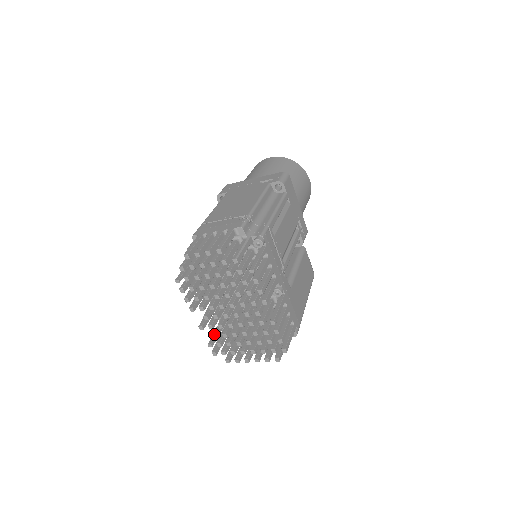
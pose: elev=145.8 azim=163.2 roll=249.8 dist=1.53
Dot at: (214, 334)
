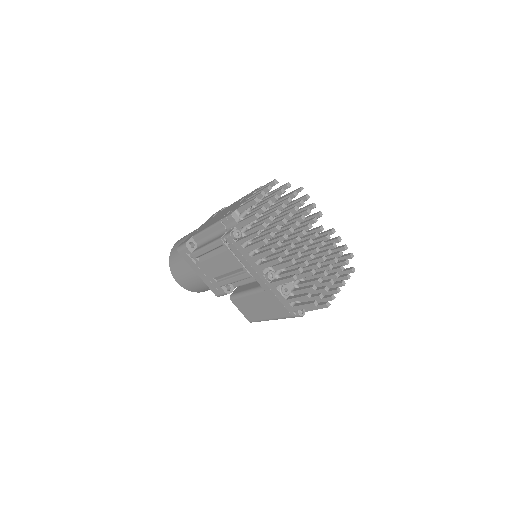
Dot at: (298, 296)
